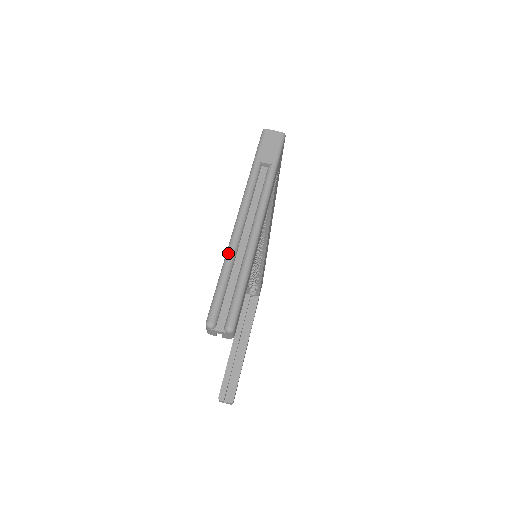
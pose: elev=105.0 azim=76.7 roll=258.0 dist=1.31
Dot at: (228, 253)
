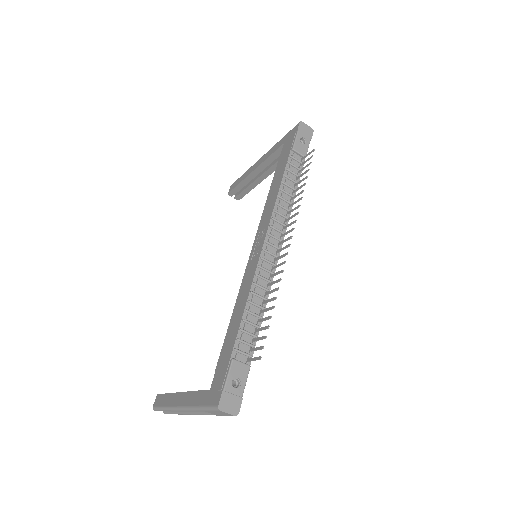
Dot at: (169, 410)
